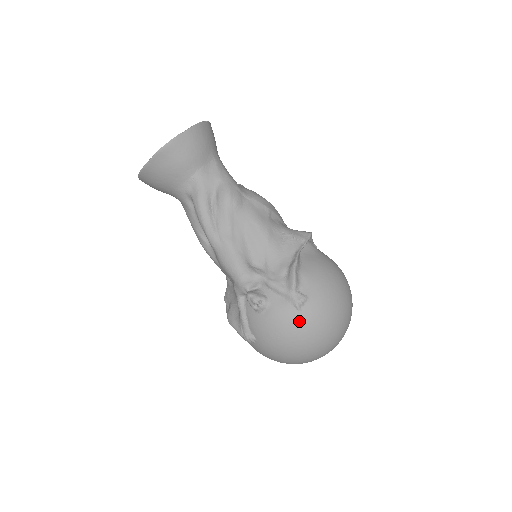
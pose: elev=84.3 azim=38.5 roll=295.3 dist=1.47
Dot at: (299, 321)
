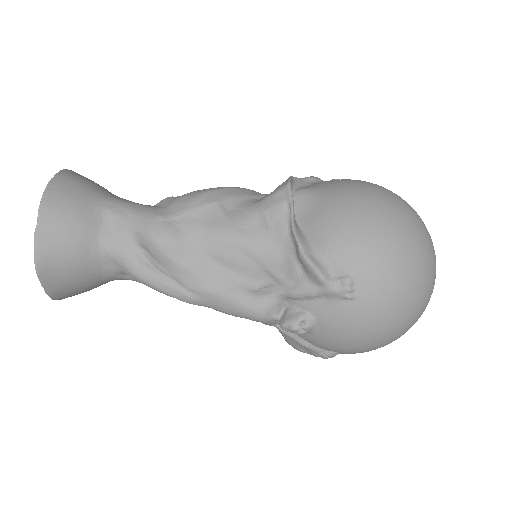
Dot at: (365, 309)
